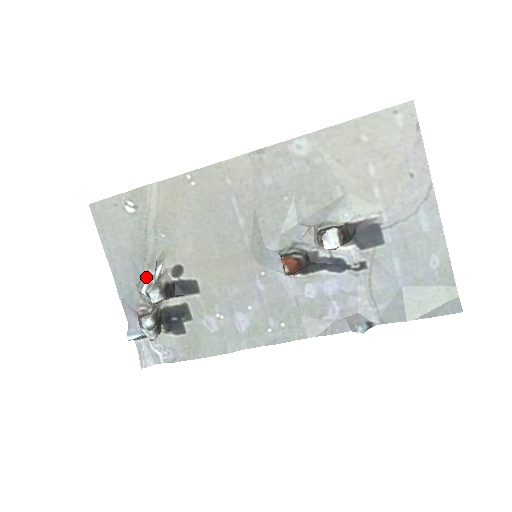
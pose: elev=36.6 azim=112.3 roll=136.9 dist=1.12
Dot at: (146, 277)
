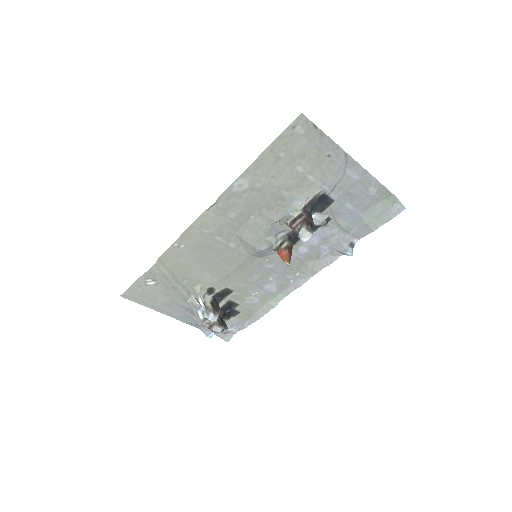
Dot at: (195, 308)
